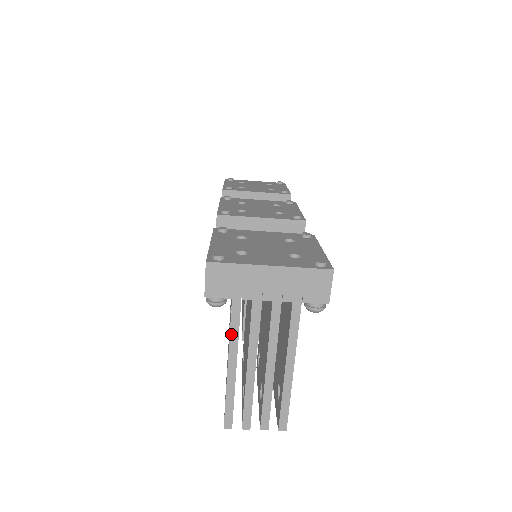
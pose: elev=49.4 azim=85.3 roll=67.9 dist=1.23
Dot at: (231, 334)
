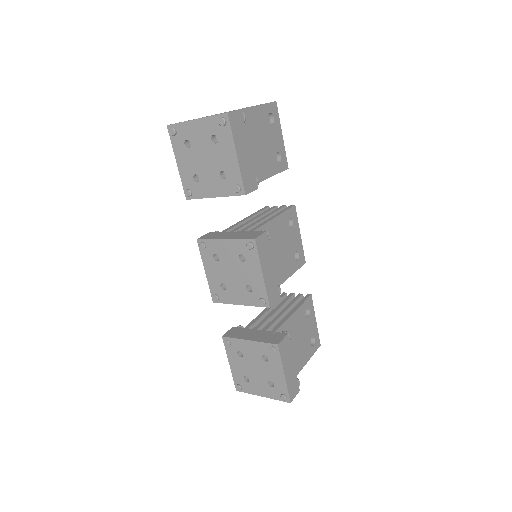
Dot at: occluded
